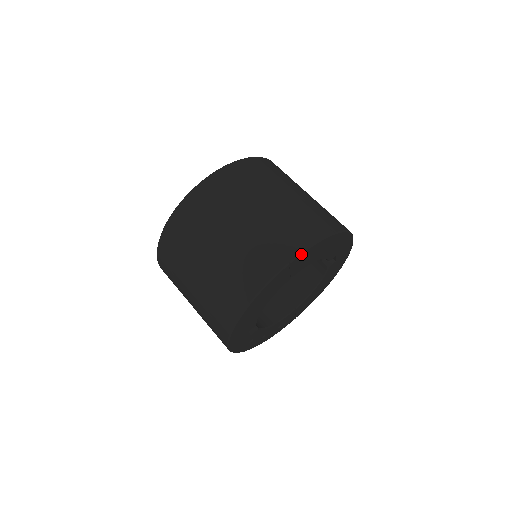
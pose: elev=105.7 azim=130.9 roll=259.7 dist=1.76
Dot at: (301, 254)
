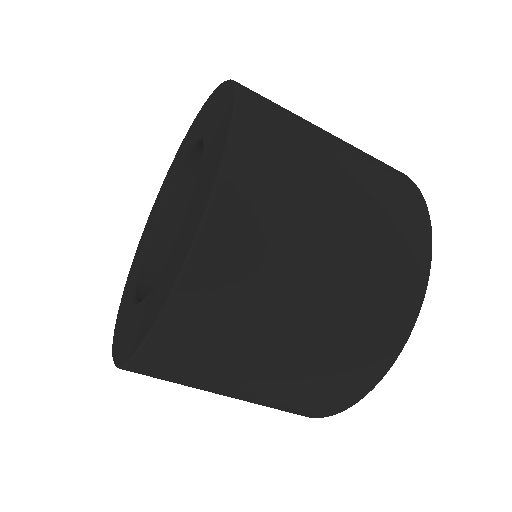
Dot at: (416, 186)
